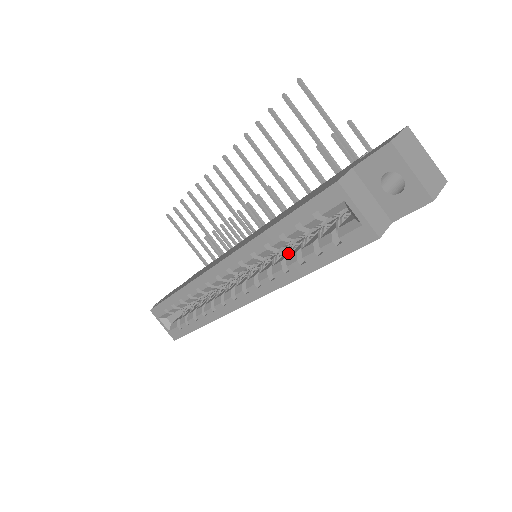
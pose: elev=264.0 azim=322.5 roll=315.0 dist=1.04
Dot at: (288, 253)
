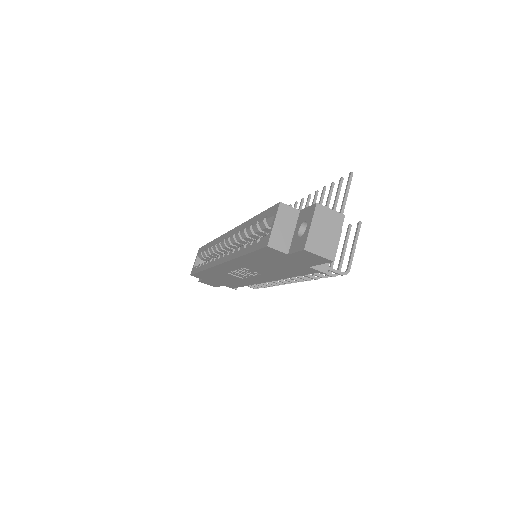
Dot at: occluded
